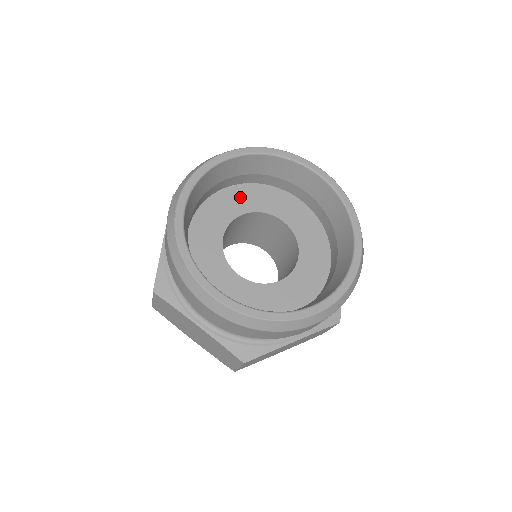
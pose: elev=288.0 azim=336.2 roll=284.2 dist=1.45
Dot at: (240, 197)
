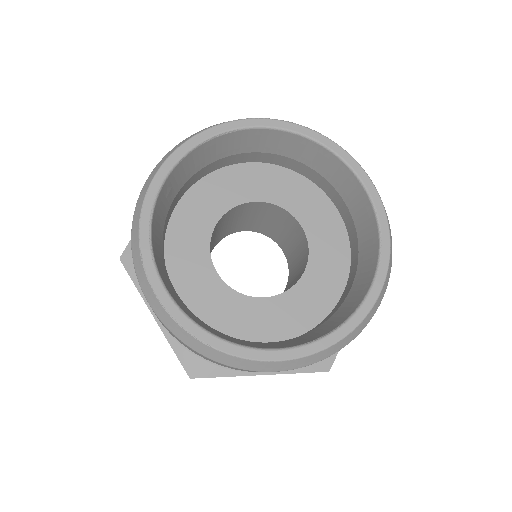
Dot at: (195, 211)
